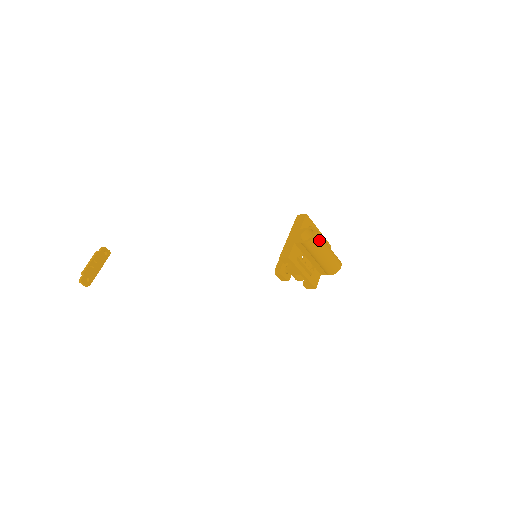
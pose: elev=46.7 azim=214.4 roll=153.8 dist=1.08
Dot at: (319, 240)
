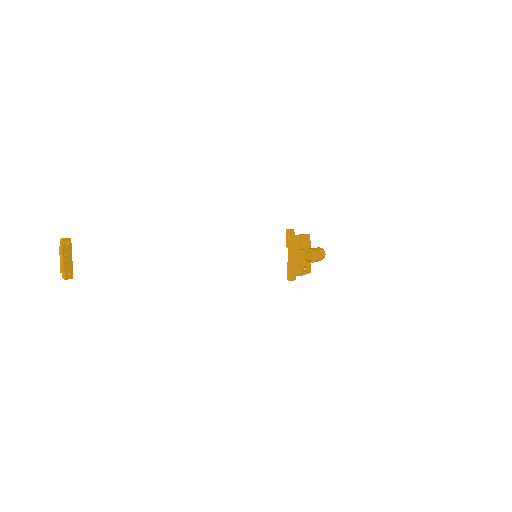
Dot at: (317, 257)
